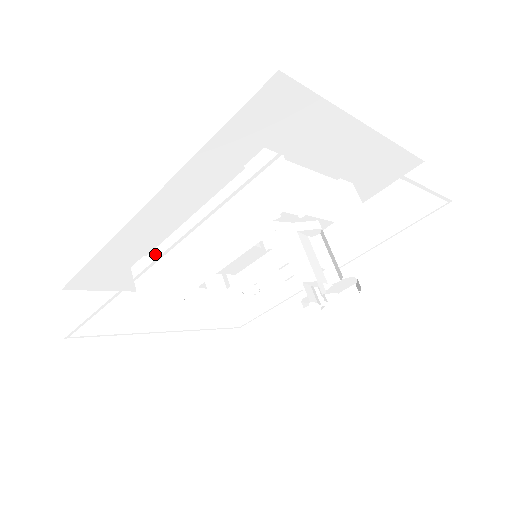
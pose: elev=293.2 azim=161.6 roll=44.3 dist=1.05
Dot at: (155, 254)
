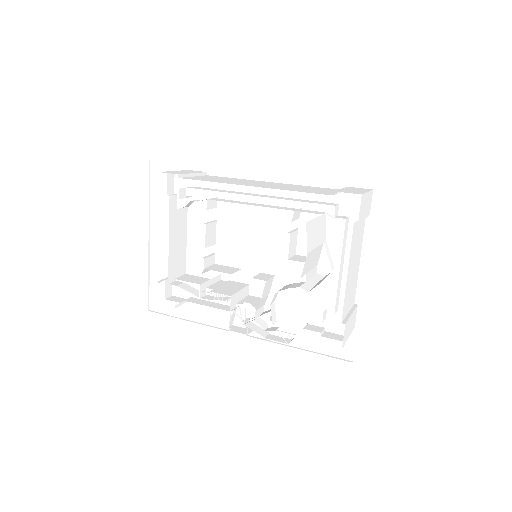
Dot at: (217, 176)
